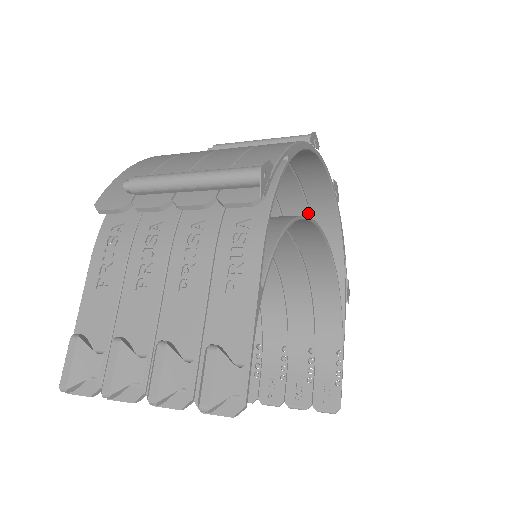
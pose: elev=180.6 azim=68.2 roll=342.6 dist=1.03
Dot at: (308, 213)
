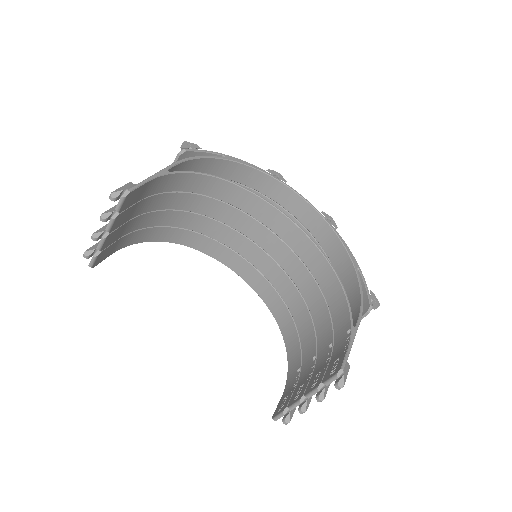
Dot at: (321, 248)
